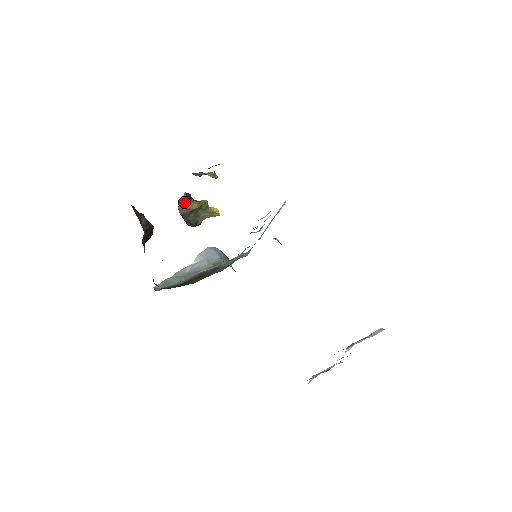
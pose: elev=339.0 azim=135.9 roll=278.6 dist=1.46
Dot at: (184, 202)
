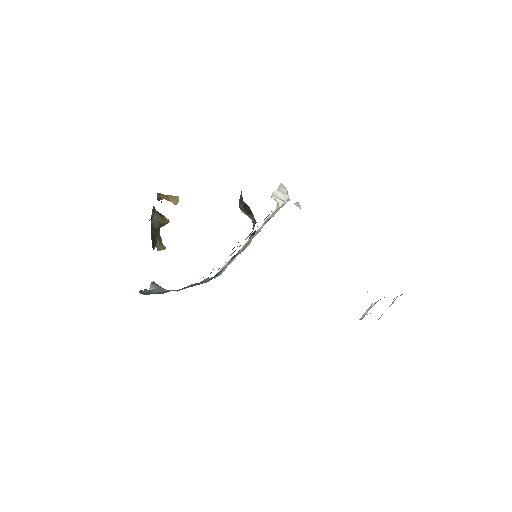
Dot at: (155, 213)
